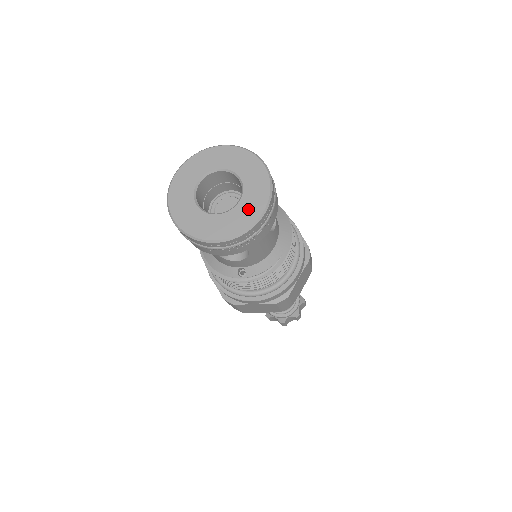
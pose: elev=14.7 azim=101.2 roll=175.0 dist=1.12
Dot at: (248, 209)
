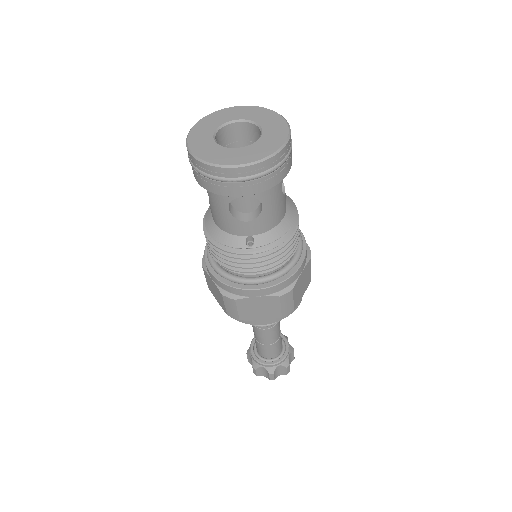
Dot at: (269, 143)
